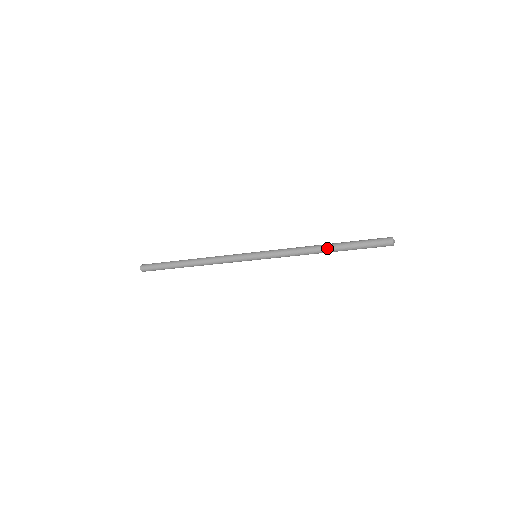
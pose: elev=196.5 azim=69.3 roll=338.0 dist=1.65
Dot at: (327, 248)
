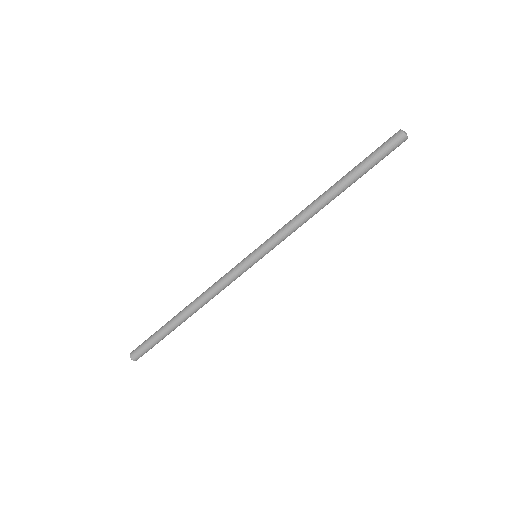
Dot at: (330, 188)
